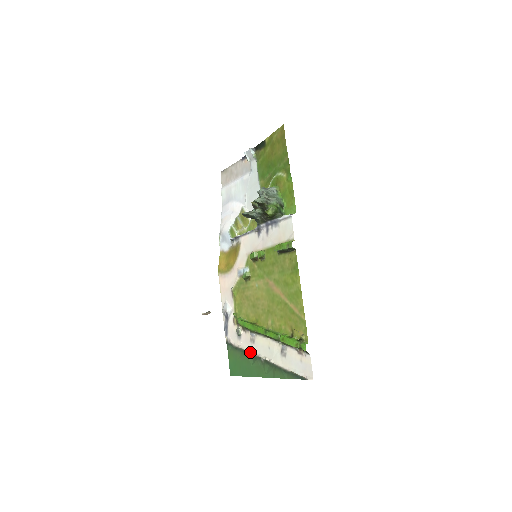
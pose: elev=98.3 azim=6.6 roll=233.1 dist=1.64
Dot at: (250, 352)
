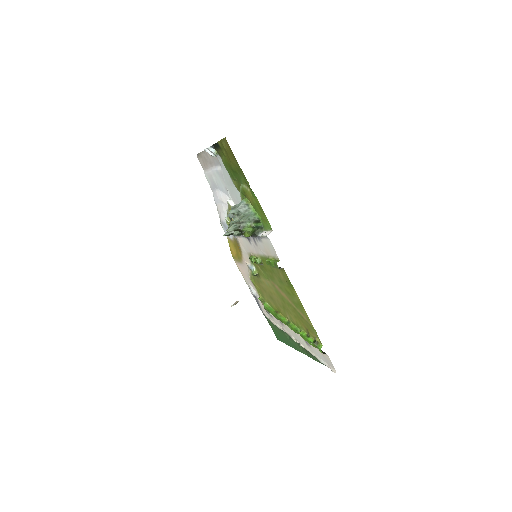
Dot at: occluded
